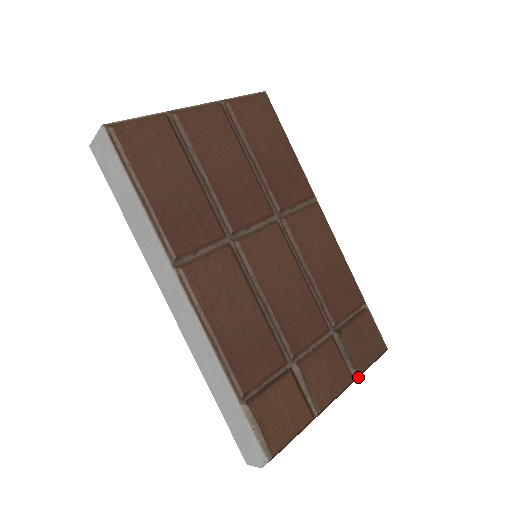
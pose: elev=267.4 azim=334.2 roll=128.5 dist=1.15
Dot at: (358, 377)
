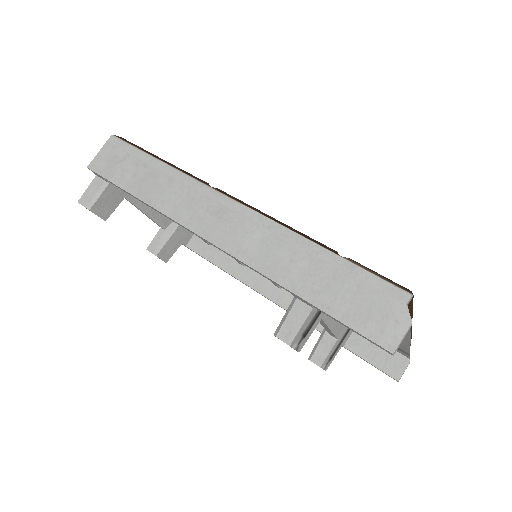
Dot at: (411, 333)
